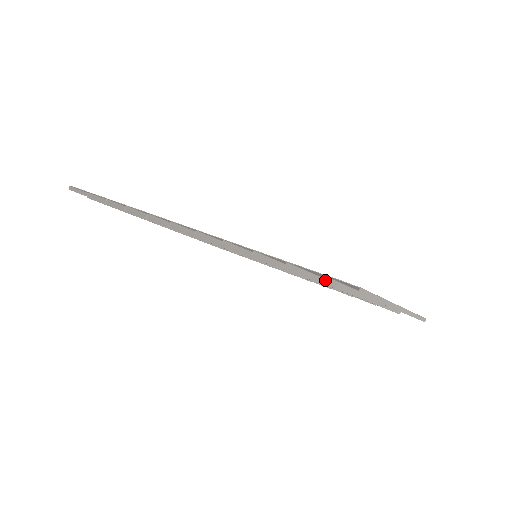
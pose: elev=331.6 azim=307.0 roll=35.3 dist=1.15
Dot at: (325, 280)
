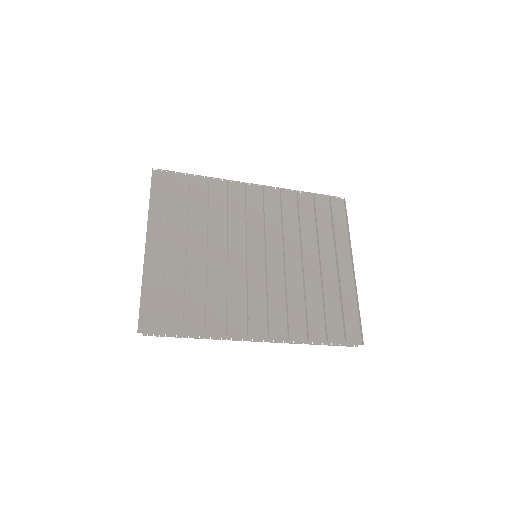
Dot at: (330, 200)
